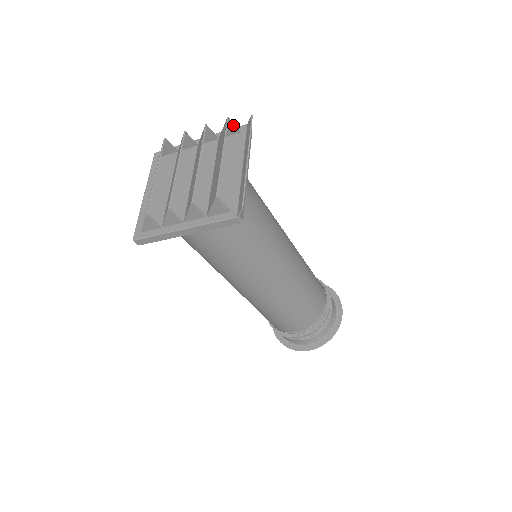
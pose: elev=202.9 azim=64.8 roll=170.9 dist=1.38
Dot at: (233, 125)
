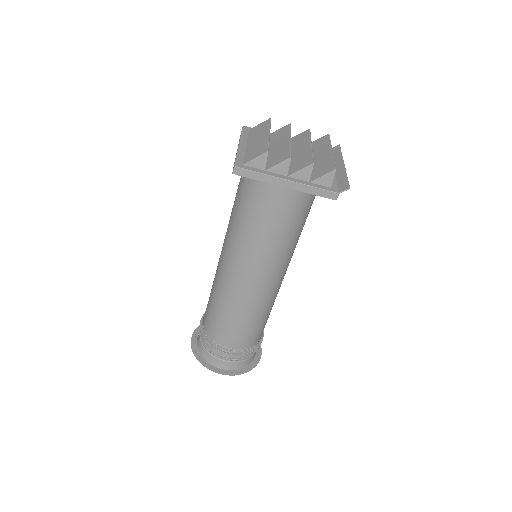
Dot at: occluded
